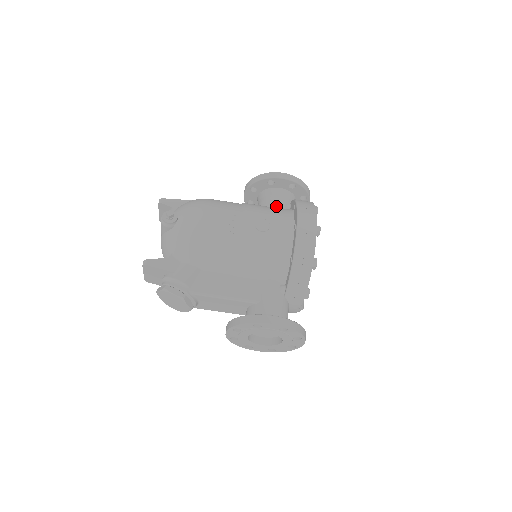
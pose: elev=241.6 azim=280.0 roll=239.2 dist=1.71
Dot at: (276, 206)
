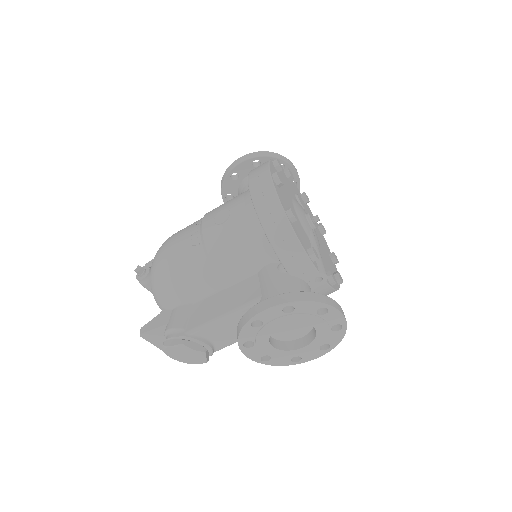
Dot at: occluded
